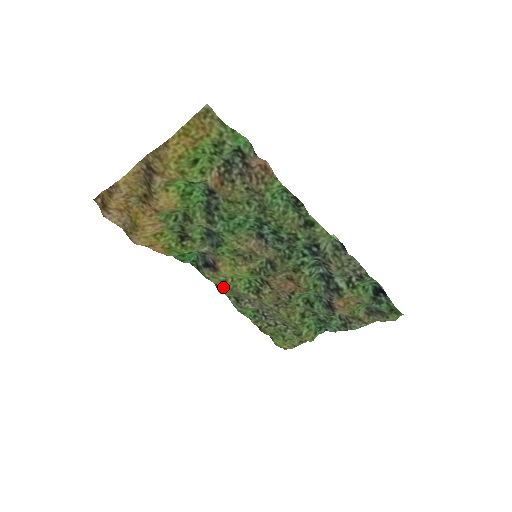
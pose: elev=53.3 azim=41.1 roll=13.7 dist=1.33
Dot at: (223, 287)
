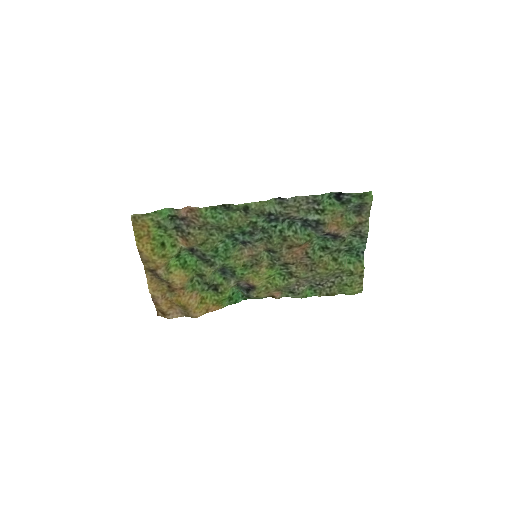
Dot at: (274, 293)
